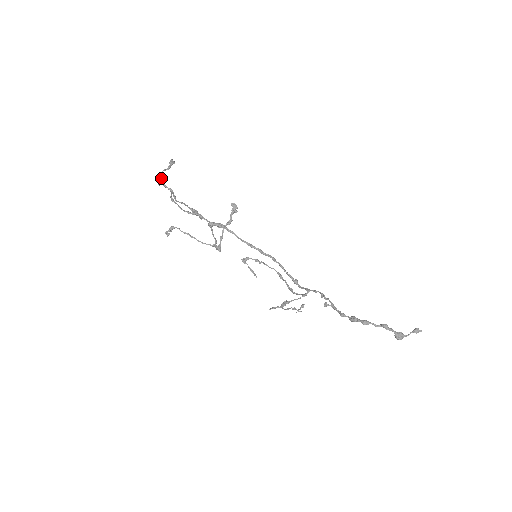
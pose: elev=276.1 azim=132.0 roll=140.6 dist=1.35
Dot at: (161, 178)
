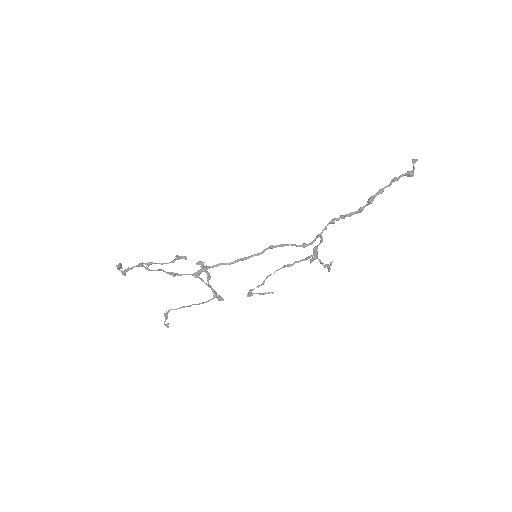
Dot at: (122, 271)
